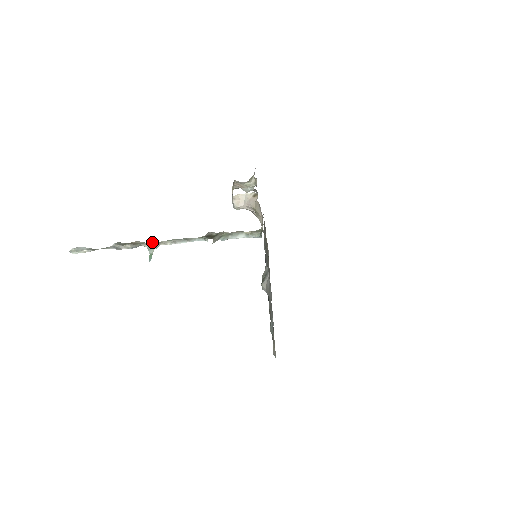
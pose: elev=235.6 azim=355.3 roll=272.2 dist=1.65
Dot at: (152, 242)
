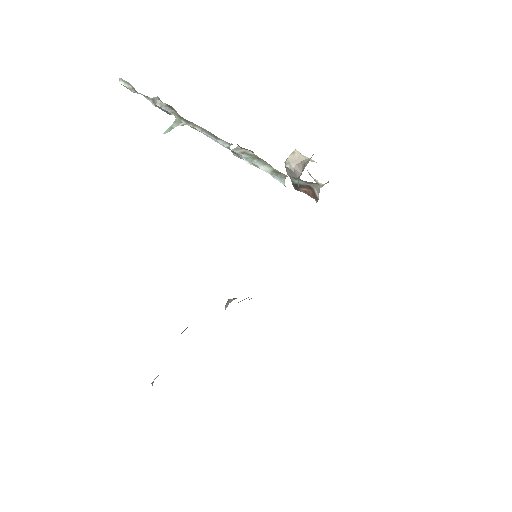
Dot at: (185, 119)
